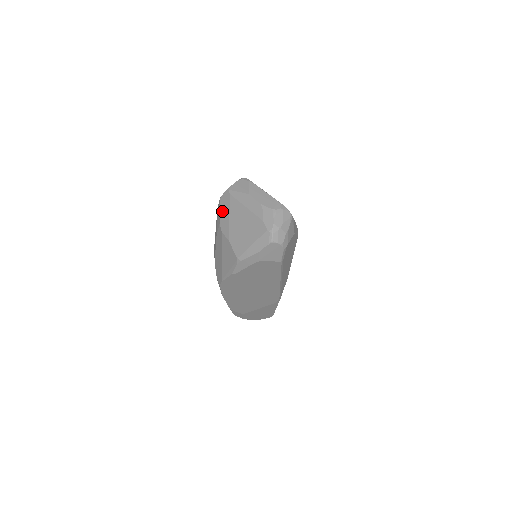
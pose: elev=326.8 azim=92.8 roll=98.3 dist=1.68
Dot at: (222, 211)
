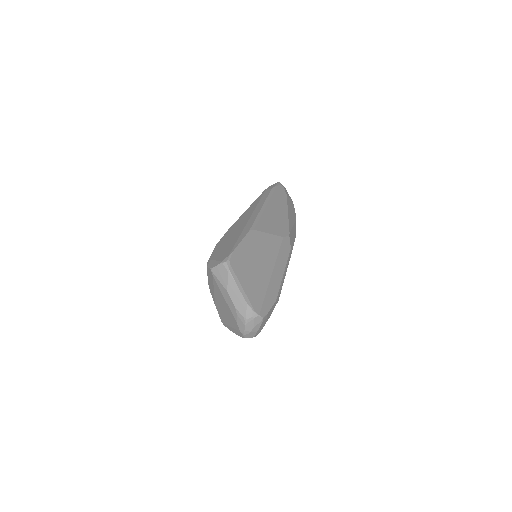
Dot at: (209, 279)
